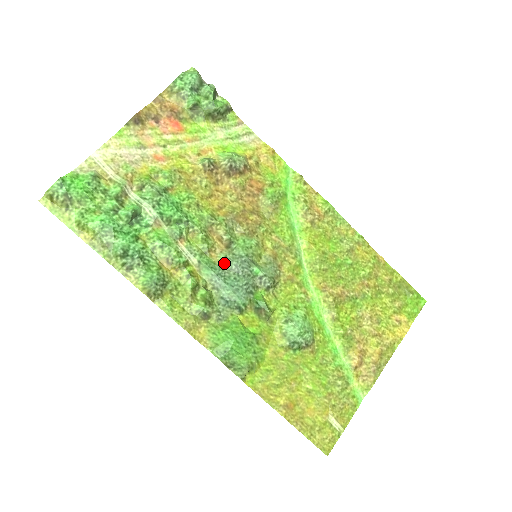
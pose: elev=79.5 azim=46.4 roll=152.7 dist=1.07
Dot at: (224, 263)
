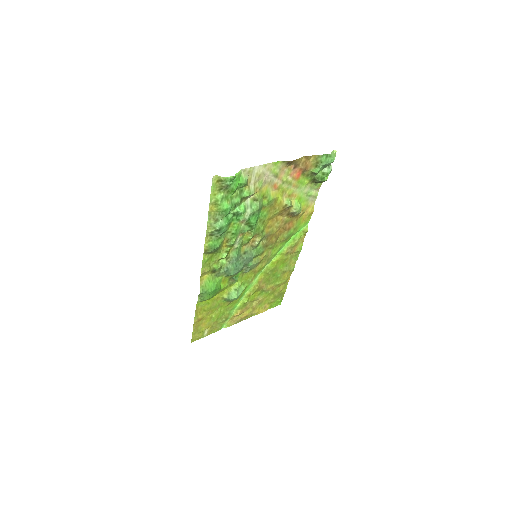
Dot at: (244, 253)
